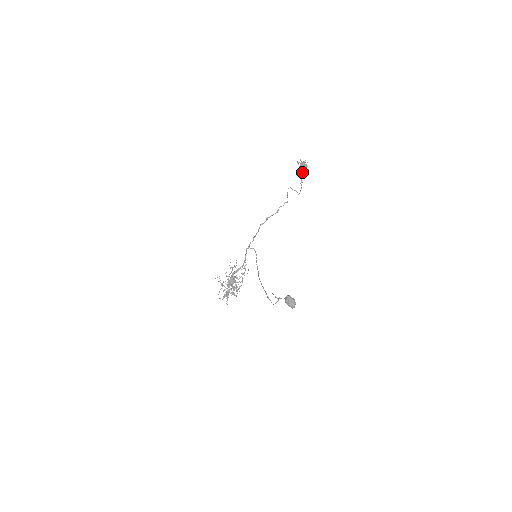
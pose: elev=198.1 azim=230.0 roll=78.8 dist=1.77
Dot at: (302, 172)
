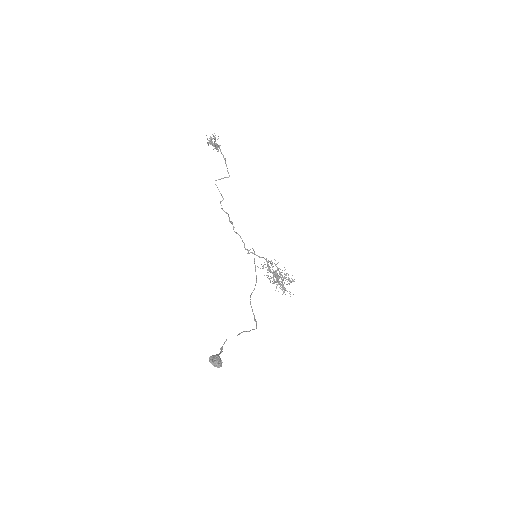
Dot at: occluded
